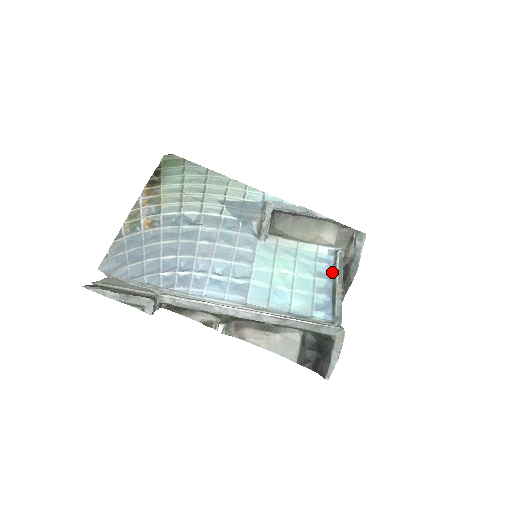
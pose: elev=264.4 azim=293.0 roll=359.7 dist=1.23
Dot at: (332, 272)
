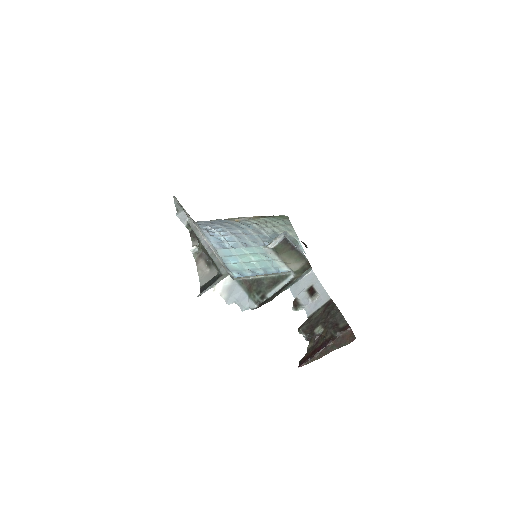
Dot at: occluded
